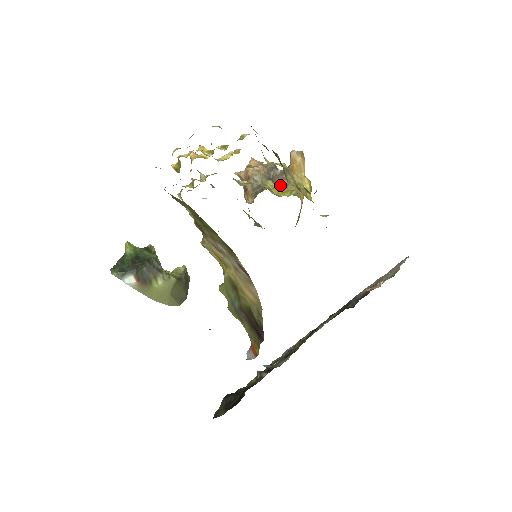
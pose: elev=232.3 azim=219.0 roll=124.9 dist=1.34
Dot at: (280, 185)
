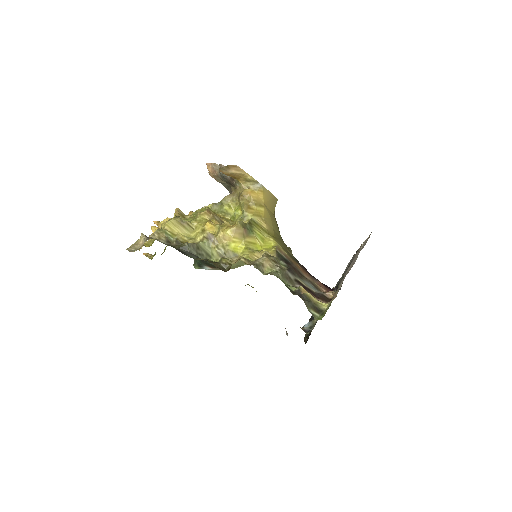
Dot at: (236, 193)
